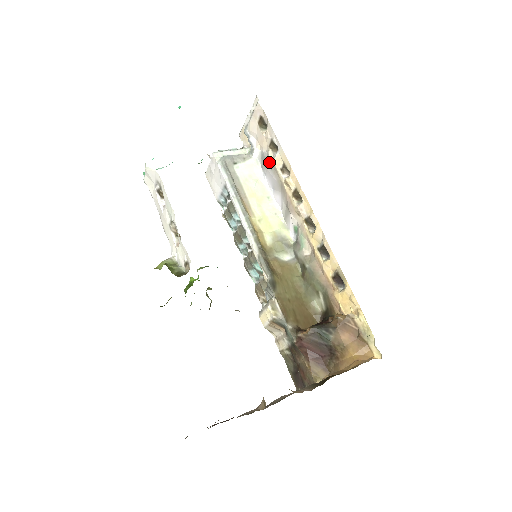
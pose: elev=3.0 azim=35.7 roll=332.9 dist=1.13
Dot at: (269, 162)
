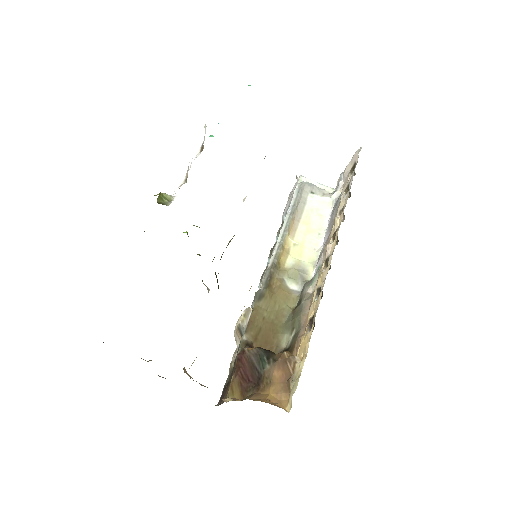
Dot at: (338, 204)
